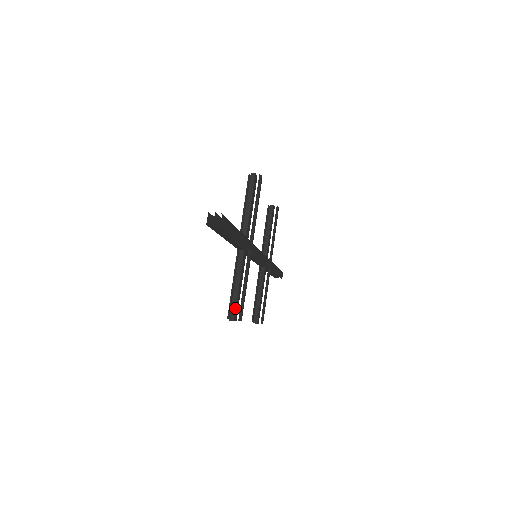
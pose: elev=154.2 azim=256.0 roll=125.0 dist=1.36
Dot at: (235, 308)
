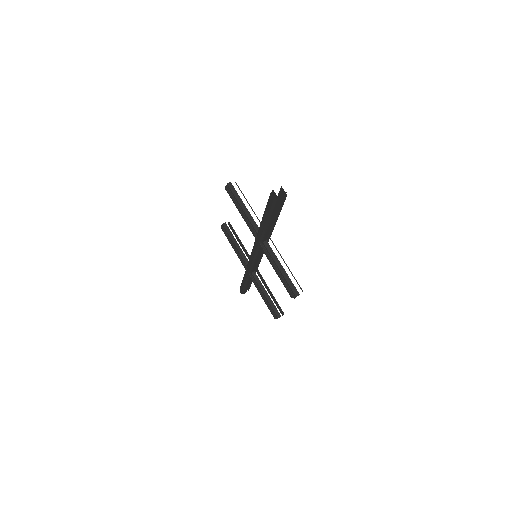
Dot at: (293, 285)
